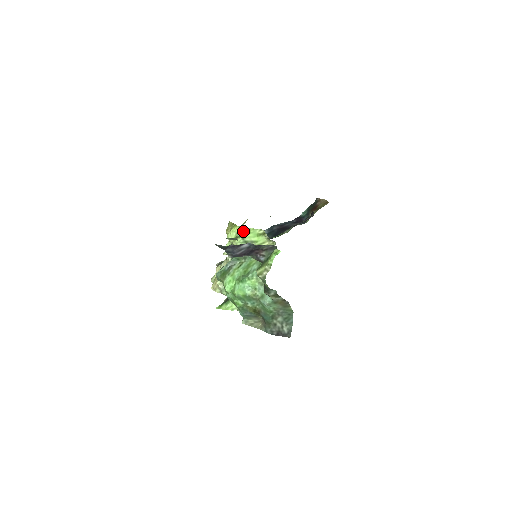
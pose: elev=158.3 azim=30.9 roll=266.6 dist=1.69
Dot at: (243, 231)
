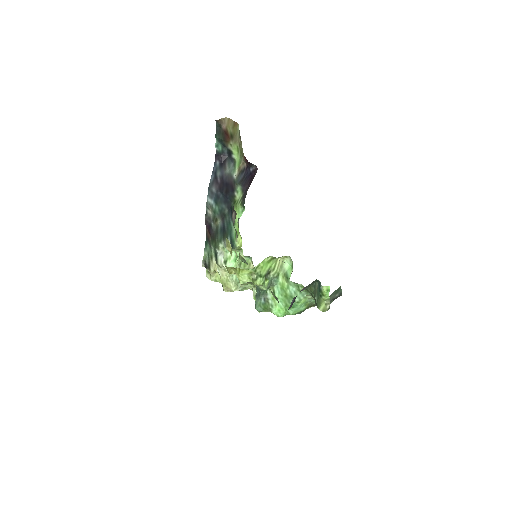
Dot at: (255, 271)
